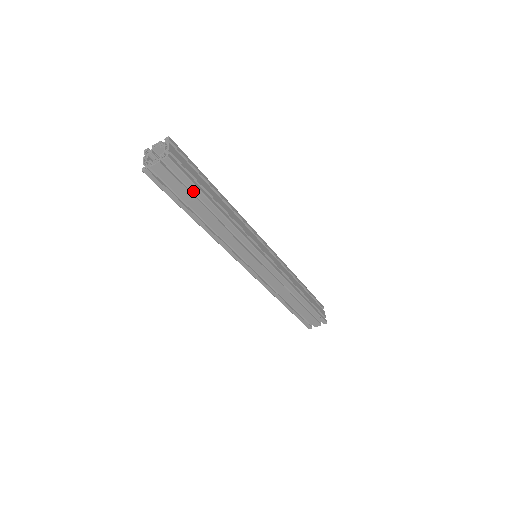
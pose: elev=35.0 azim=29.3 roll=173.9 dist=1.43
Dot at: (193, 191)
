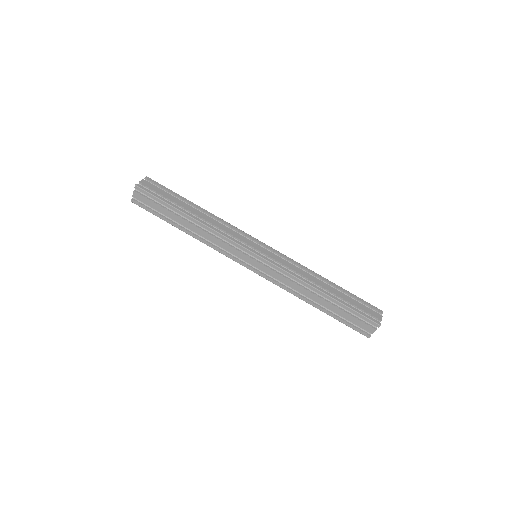
Dot at: (167, 206)
